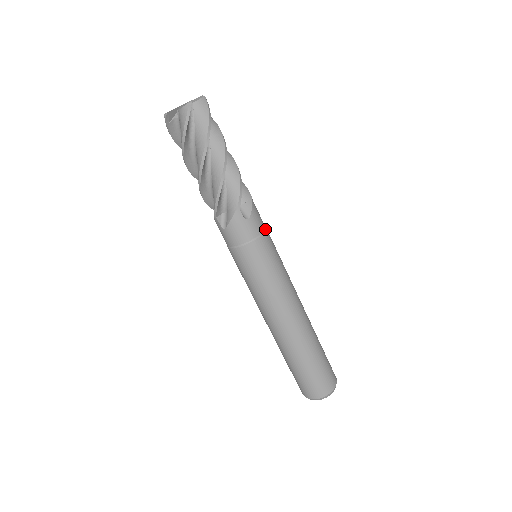
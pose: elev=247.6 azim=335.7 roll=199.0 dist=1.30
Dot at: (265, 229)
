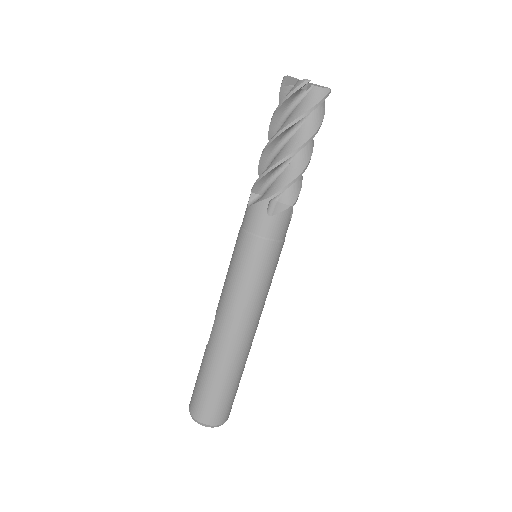
Dot at: occluded
